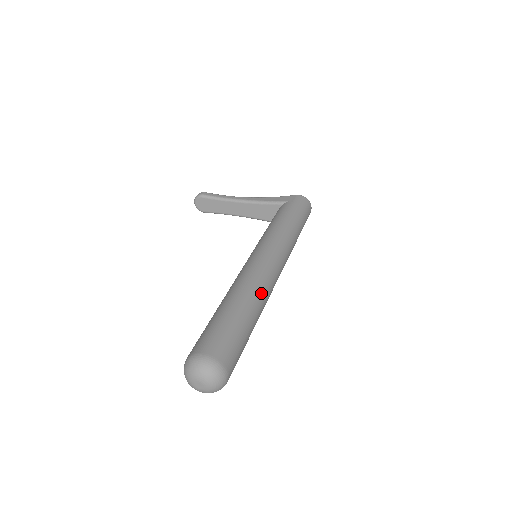
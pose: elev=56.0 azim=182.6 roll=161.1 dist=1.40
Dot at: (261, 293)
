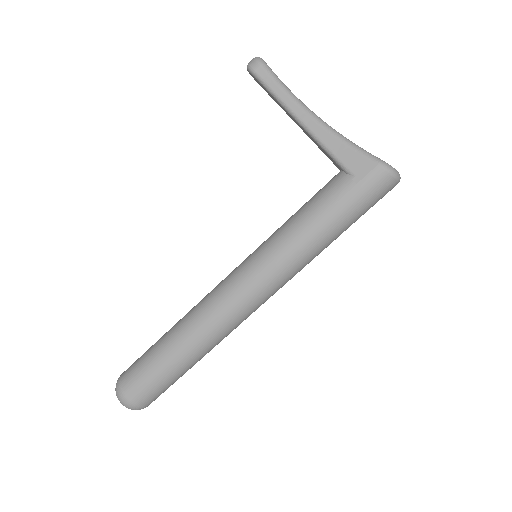
Dot at: (214, 341)
